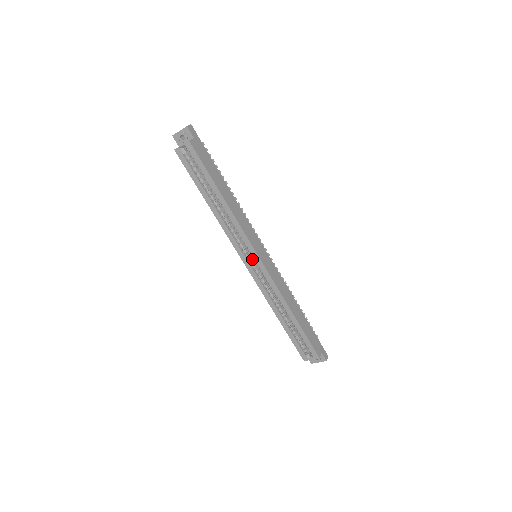
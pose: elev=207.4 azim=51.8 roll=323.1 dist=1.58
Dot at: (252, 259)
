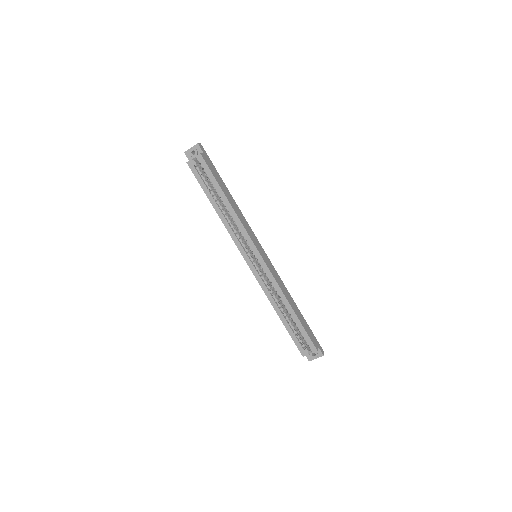
Dot at: (253, 258)
